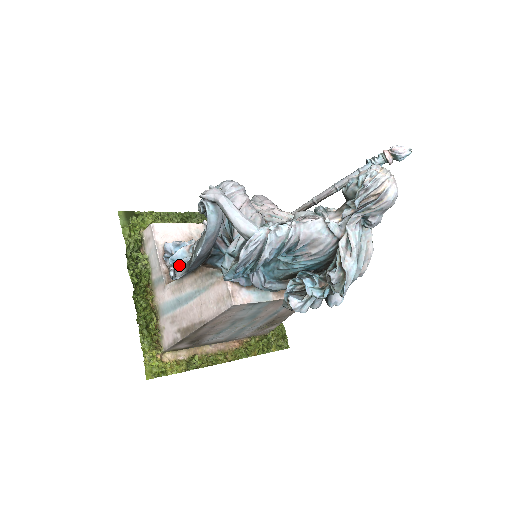
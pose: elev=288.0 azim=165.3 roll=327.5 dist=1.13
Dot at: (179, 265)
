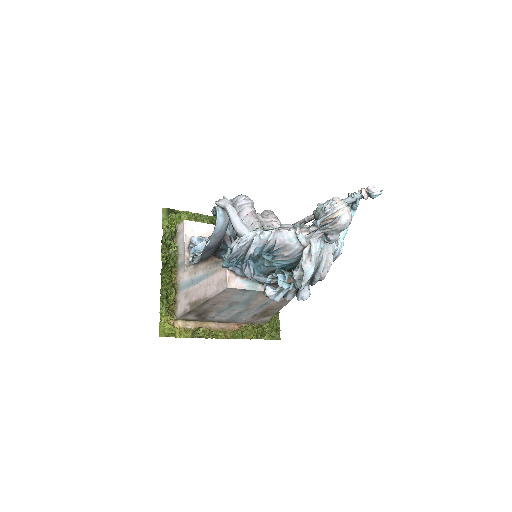
Dot at: (198, 254)
